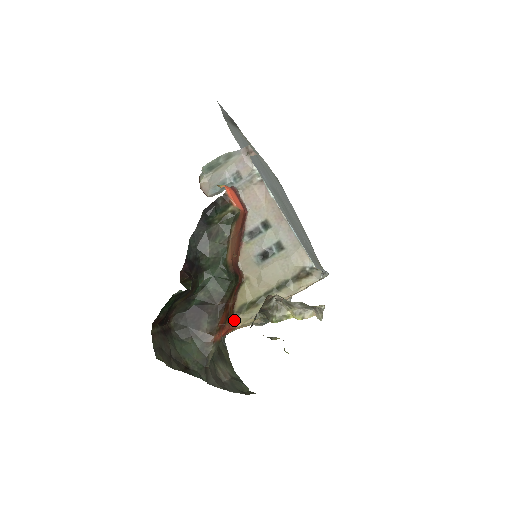
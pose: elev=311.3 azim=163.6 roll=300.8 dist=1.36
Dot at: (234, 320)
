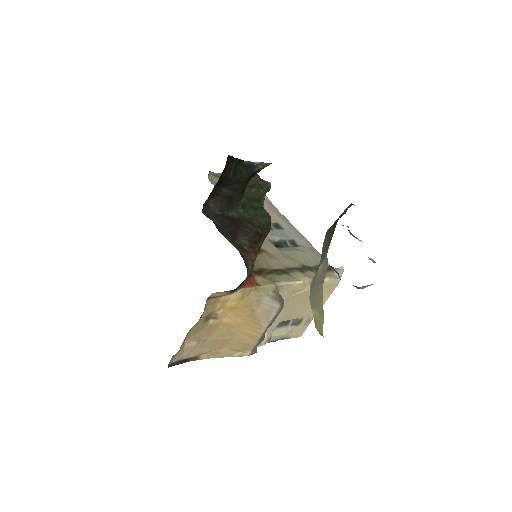
Dot at: (254, 276)
